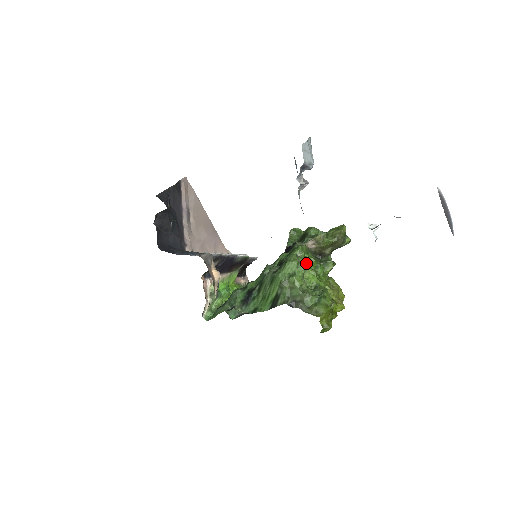
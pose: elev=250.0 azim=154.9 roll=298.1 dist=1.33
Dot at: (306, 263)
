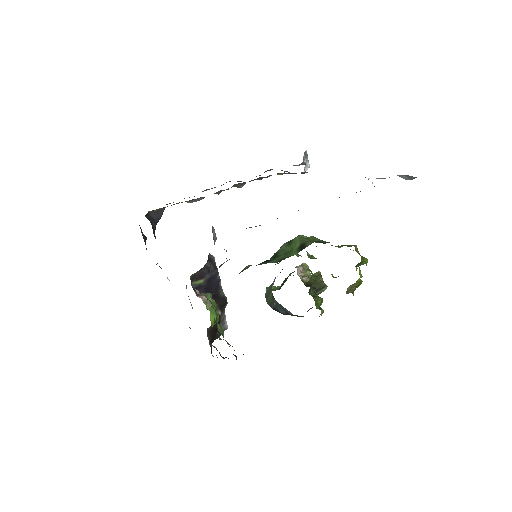
Dot at: occluded
